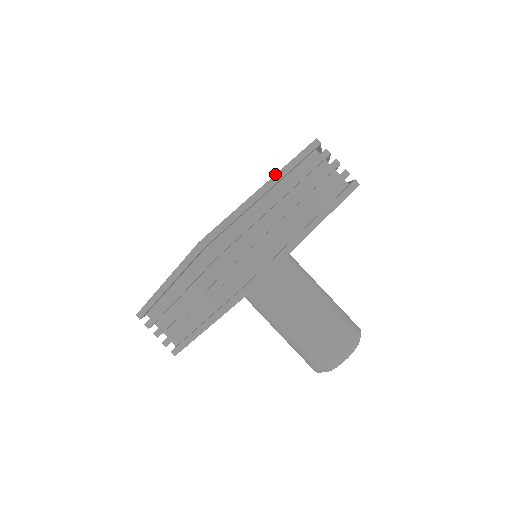
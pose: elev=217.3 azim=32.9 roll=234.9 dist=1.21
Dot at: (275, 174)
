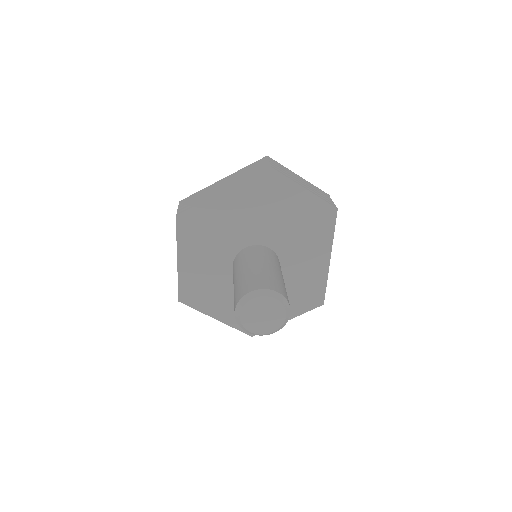
Dot at: (233, 173)
